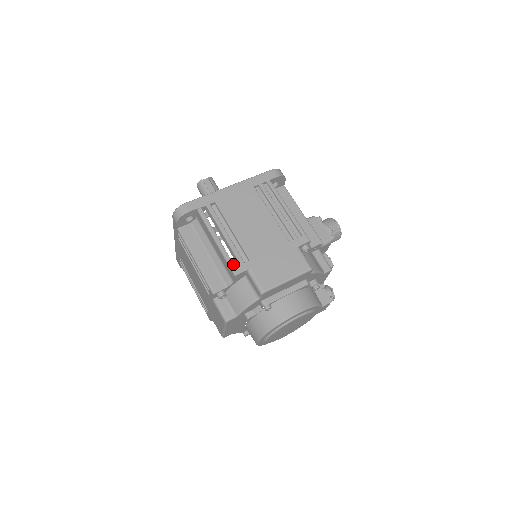
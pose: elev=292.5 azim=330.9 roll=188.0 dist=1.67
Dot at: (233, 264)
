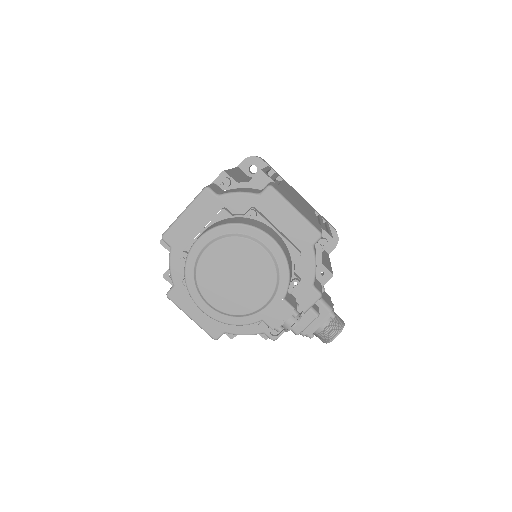
Dot at: (265, 171)
